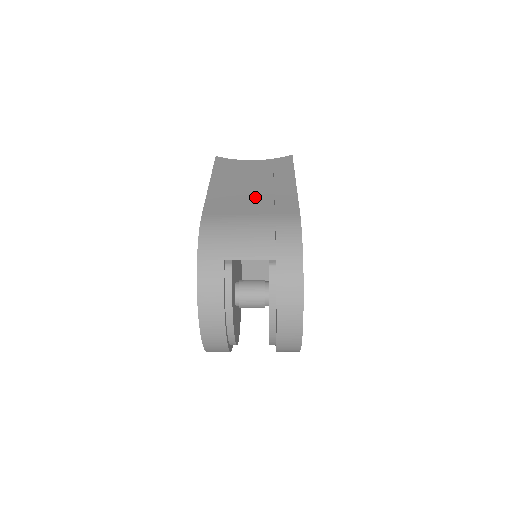
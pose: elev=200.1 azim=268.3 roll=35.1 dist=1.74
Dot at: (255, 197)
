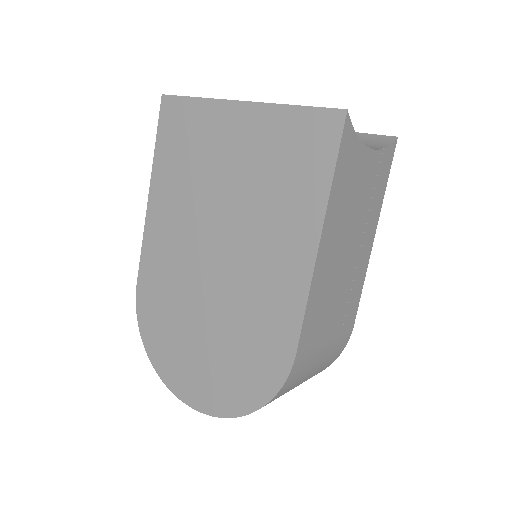
Dot at: (342, 288)
